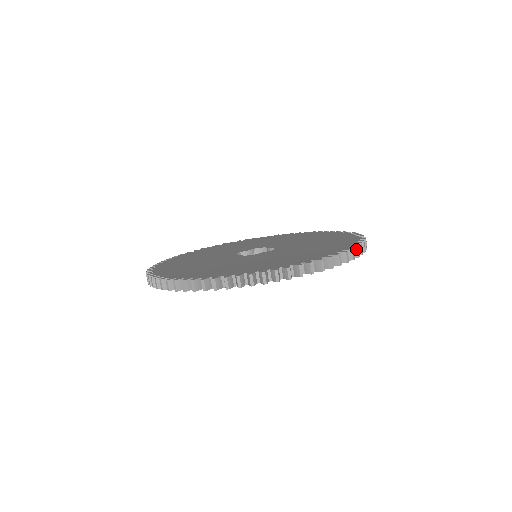
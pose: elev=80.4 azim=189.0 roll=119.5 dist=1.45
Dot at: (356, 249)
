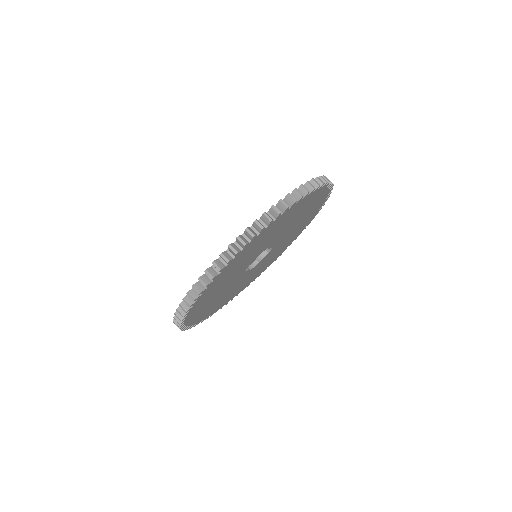
Dot at: (255, 224)
